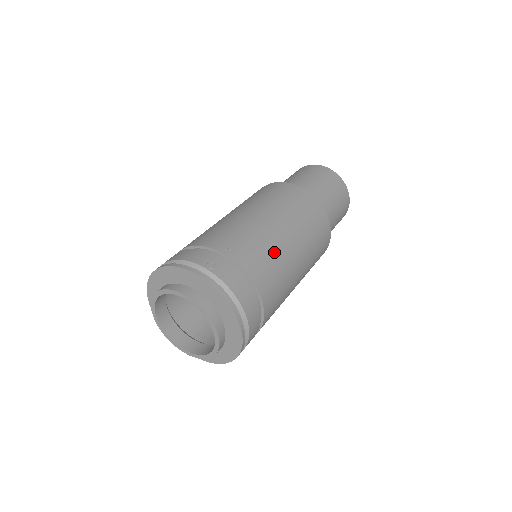
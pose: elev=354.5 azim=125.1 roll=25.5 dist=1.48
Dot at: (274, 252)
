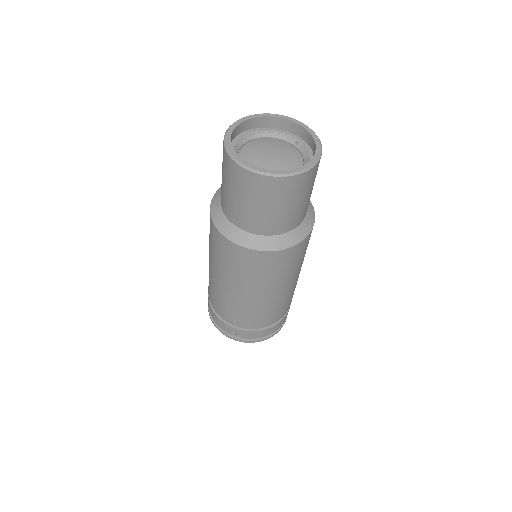
Dot at: (263, 309)
